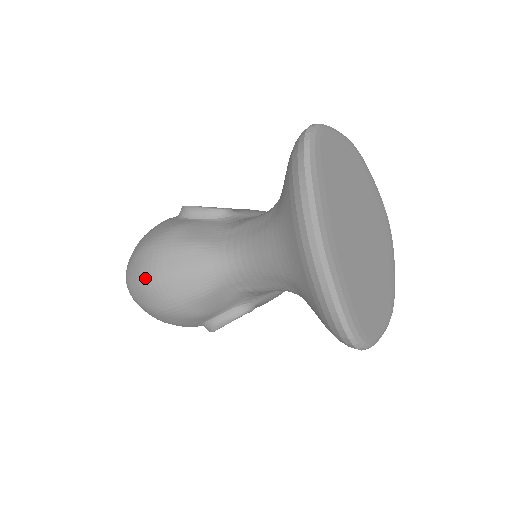
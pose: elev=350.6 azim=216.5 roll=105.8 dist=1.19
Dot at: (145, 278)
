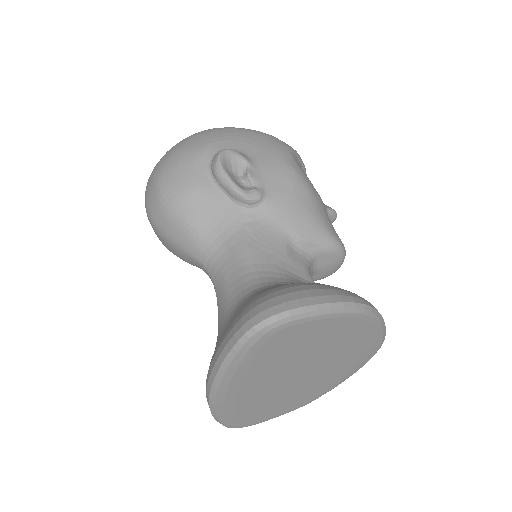
Dot at: (147, 213)
